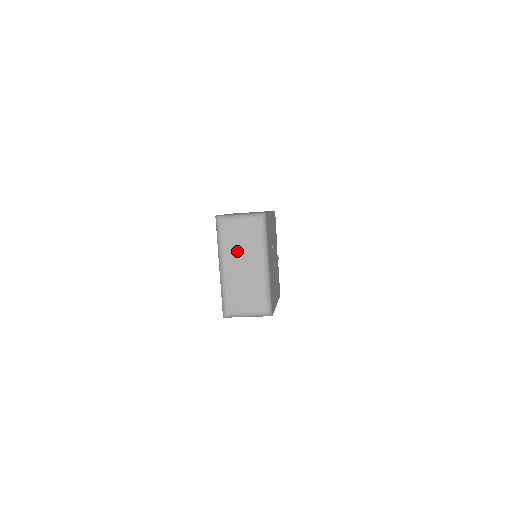
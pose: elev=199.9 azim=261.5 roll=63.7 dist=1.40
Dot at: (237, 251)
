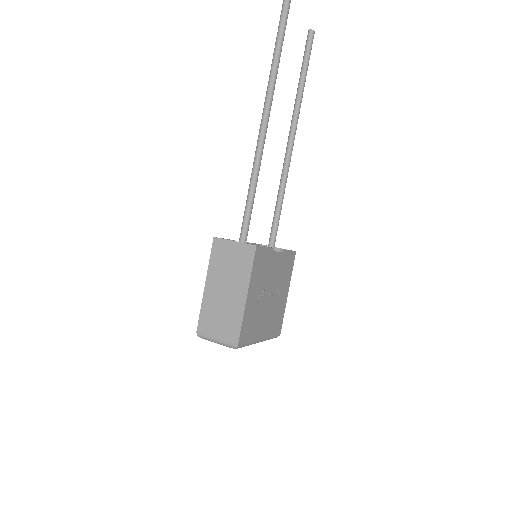
Dot at: occluded
